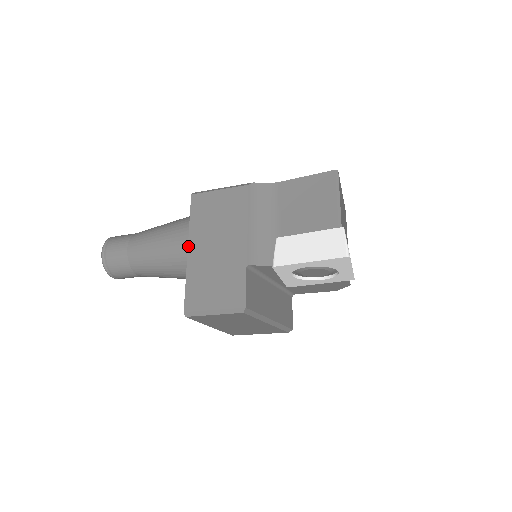
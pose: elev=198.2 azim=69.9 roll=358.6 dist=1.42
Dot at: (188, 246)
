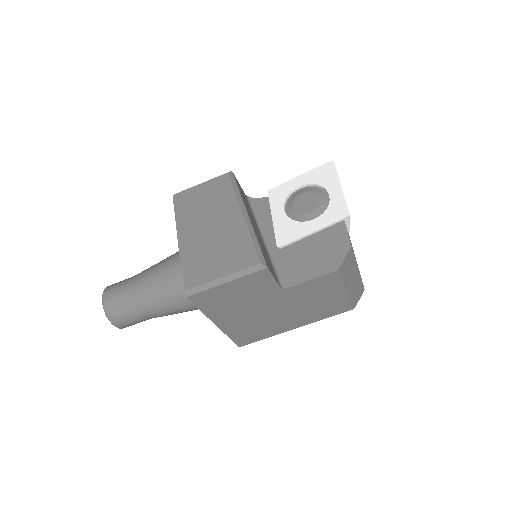
Dot at: occluded
